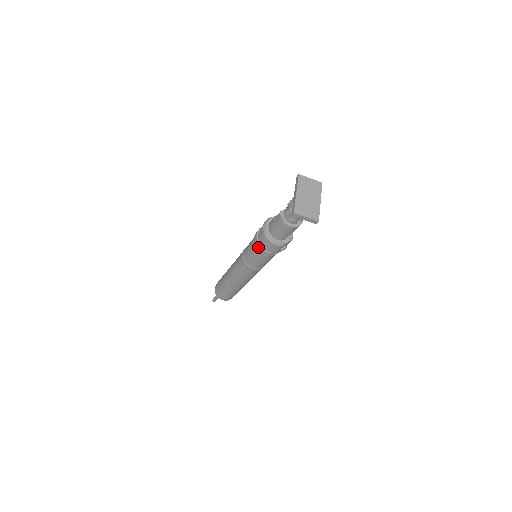
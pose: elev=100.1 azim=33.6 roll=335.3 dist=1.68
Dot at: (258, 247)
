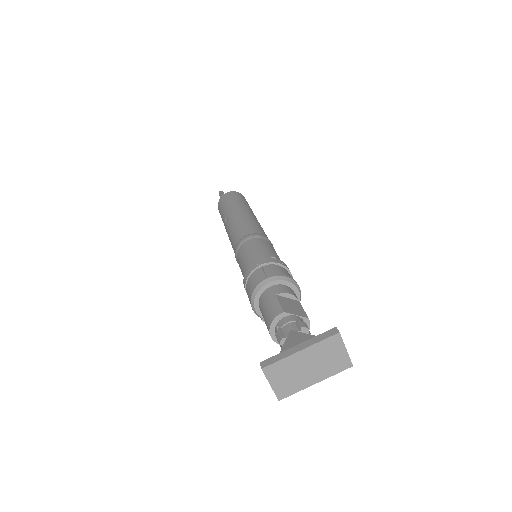
Dot at: (246, 276)
